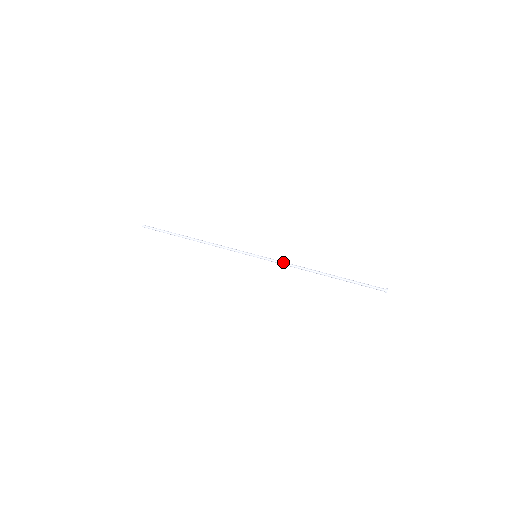
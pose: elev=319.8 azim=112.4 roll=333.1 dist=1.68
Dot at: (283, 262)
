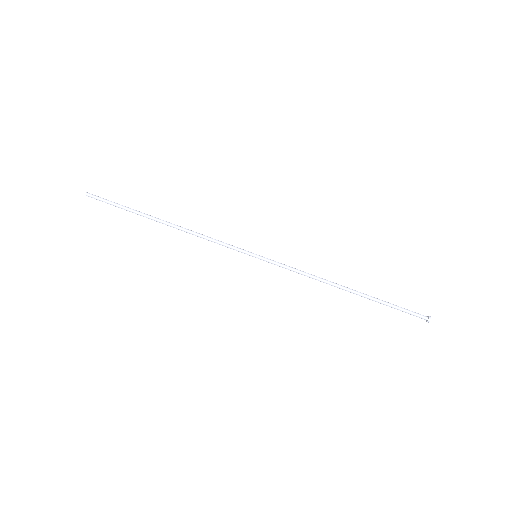
Dot at: (294, 268)
